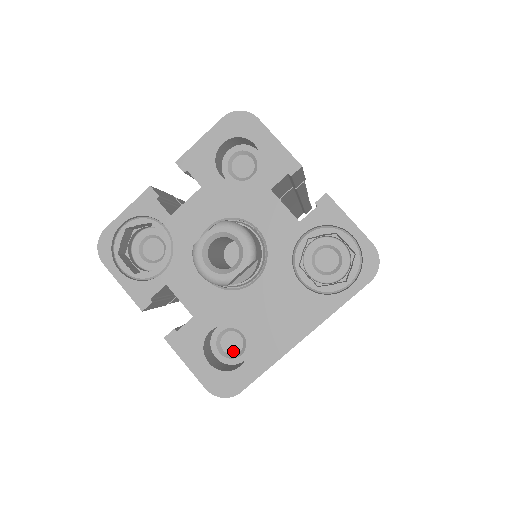
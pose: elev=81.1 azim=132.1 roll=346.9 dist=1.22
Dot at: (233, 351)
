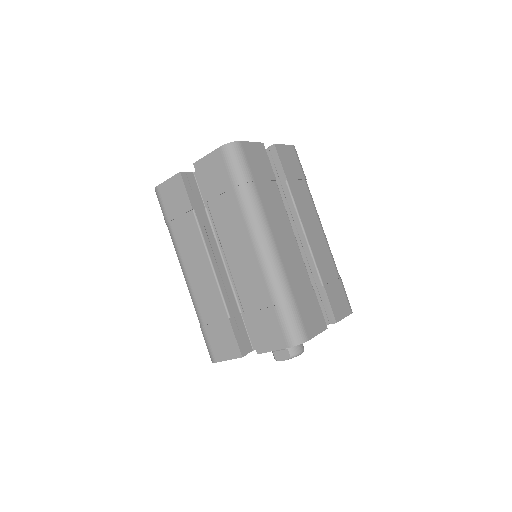
Dot at: occluded
